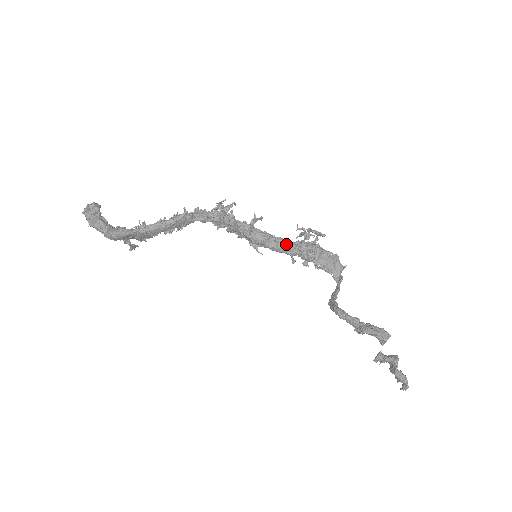
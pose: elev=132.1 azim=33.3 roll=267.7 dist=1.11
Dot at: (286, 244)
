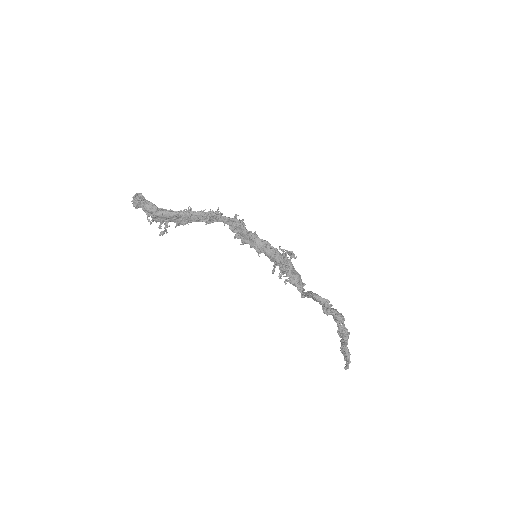
Dot at: (277, 252)
